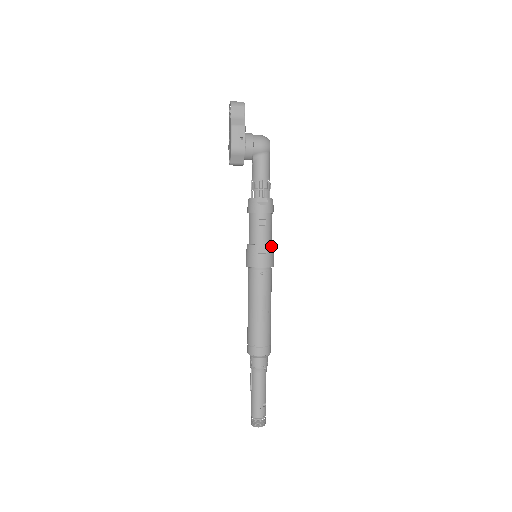
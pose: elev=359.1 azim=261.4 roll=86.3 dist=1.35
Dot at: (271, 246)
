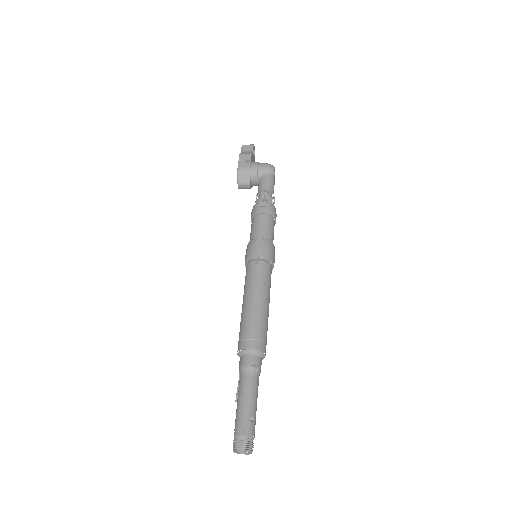
Dot at: (270, 242)
